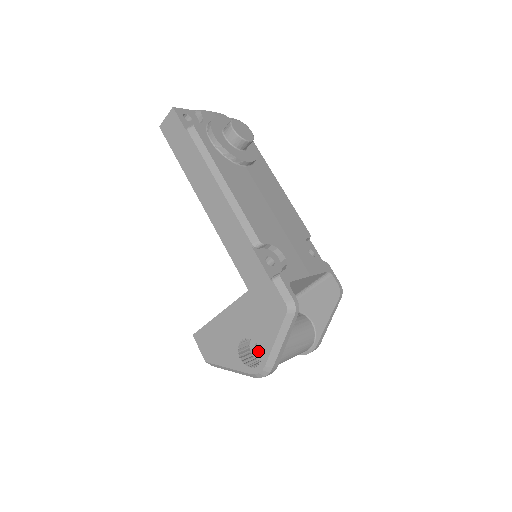
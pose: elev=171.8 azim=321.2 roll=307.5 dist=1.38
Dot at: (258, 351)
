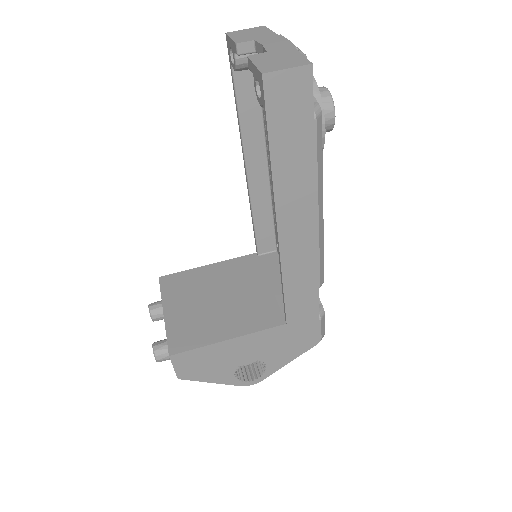
Dot at: occluded
